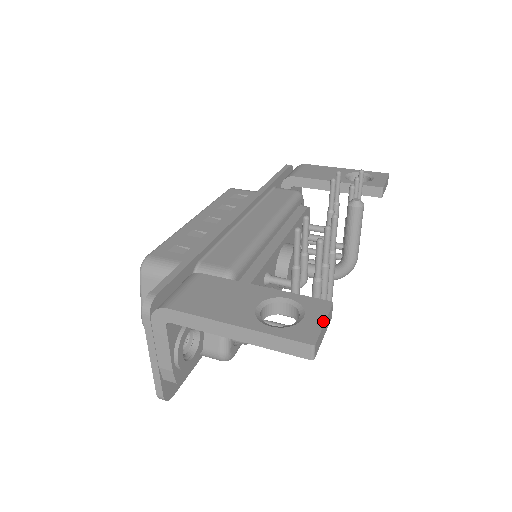
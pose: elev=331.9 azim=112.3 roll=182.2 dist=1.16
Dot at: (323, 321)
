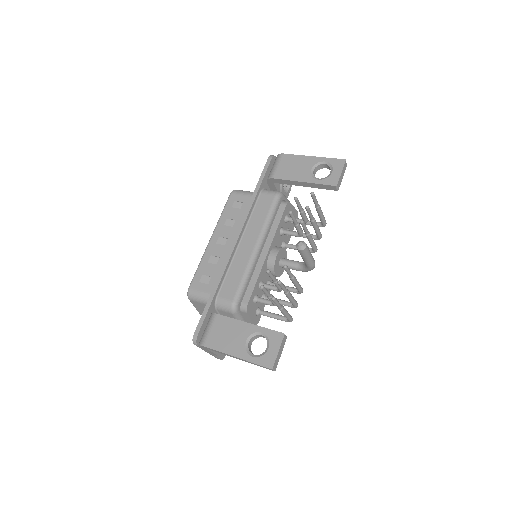
Dot at: (278, 350)
